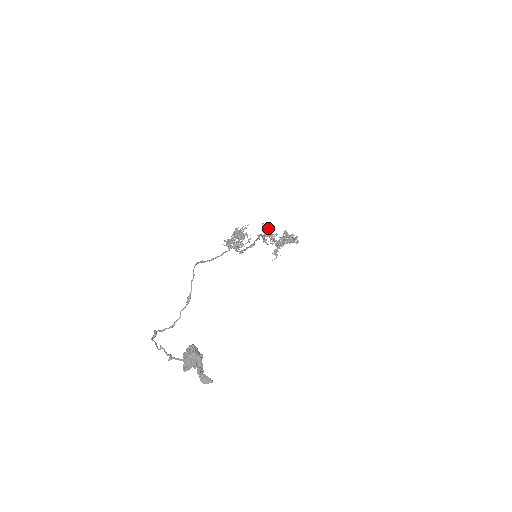
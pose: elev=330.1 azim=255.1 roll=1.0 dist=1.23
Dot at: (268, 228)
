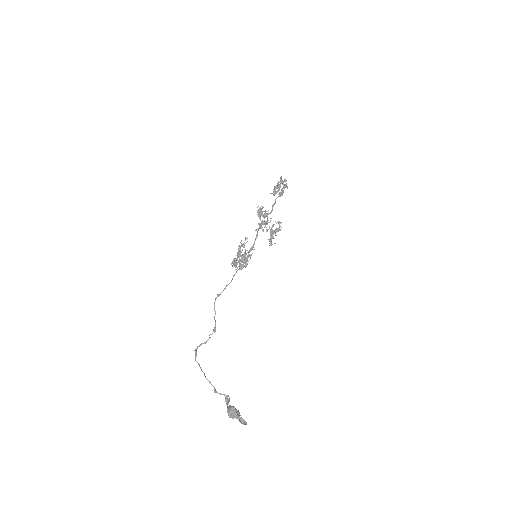
Dot at: (263, 214)
